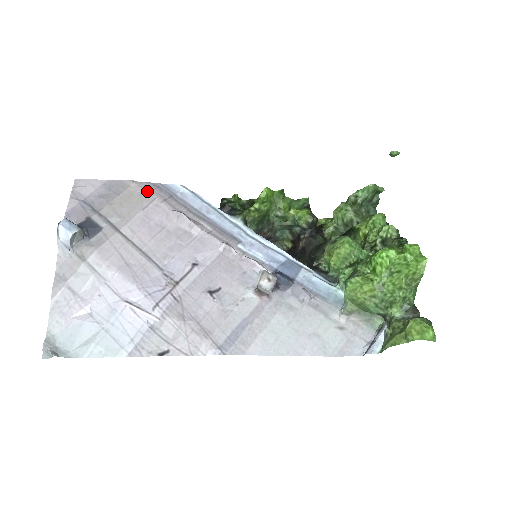
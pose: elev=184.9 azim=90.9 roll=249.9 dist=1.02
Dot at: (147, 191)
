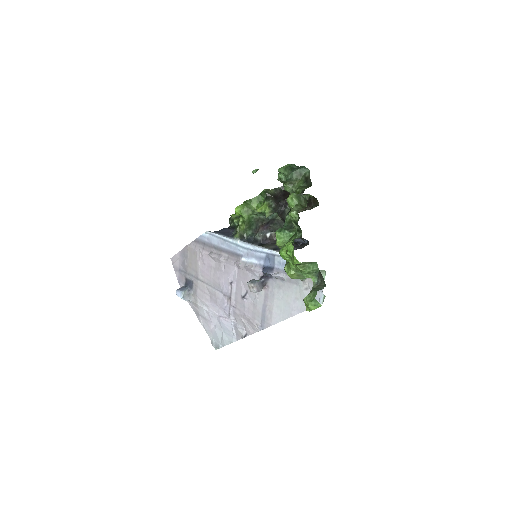
Dot at: (194, 248)
